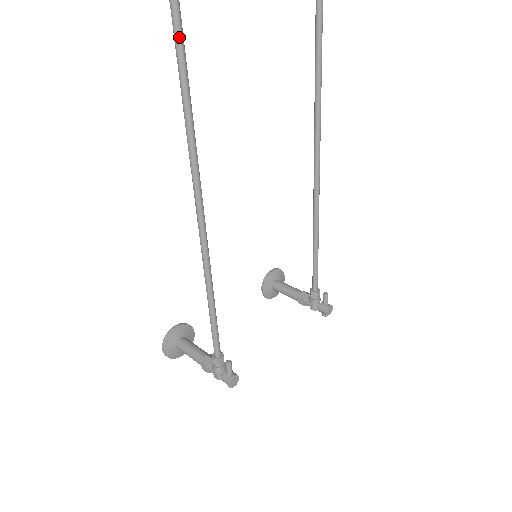
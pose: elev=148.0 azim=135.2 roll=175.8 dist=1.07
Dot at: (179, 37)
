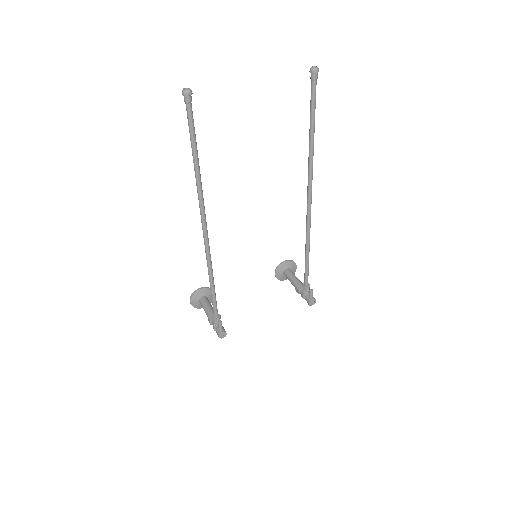
Dot at: (192, 134)
